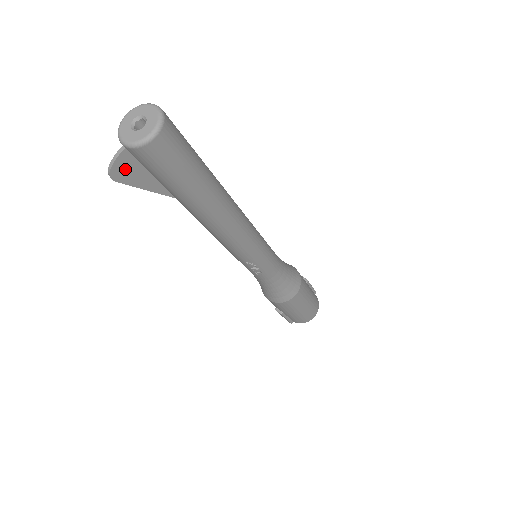
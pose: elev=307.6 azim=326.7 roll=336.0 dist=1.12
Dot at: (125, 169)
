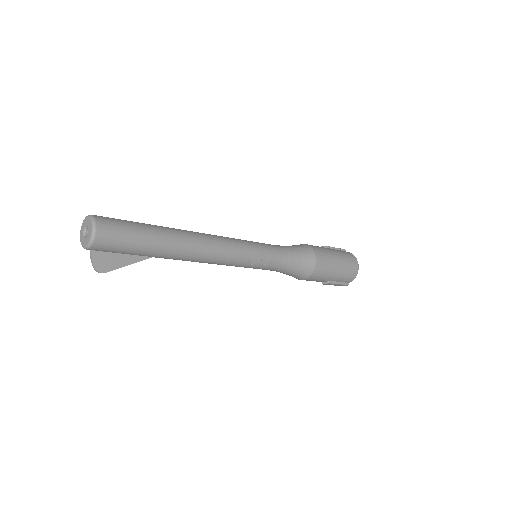
Dot at: (103, 262)
